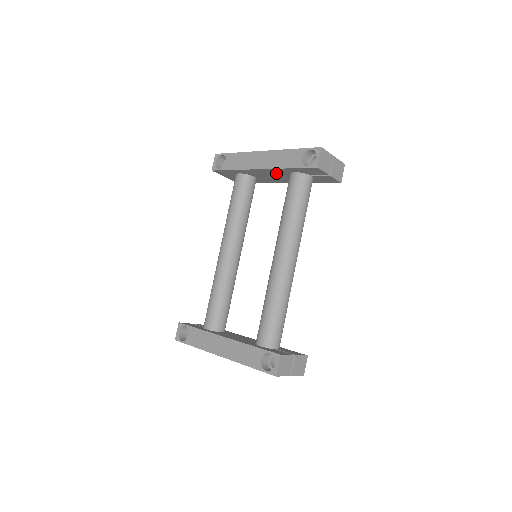
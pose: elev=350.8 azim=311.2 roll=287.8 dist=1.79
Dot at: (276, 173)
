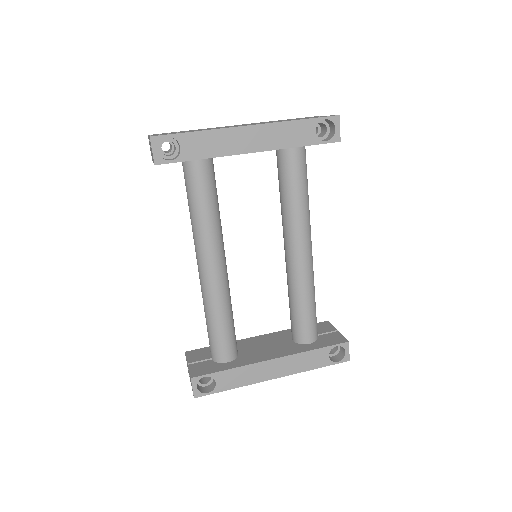
Dot at: occluded
